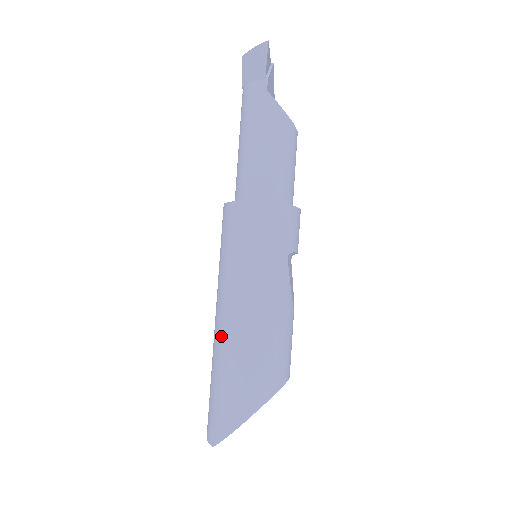
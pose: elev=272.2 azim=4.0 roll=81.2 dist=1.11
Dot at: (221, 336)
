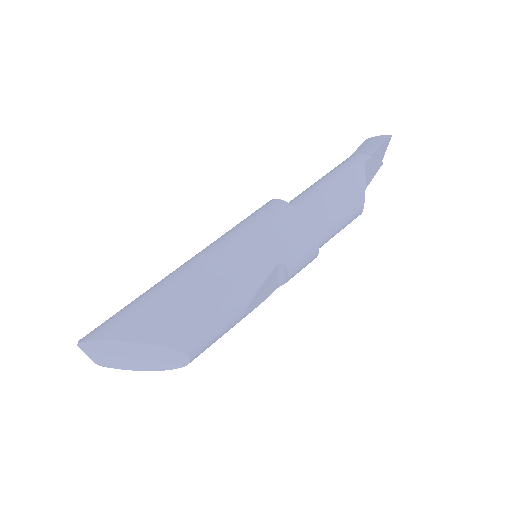
Dot at: (175, 271)
